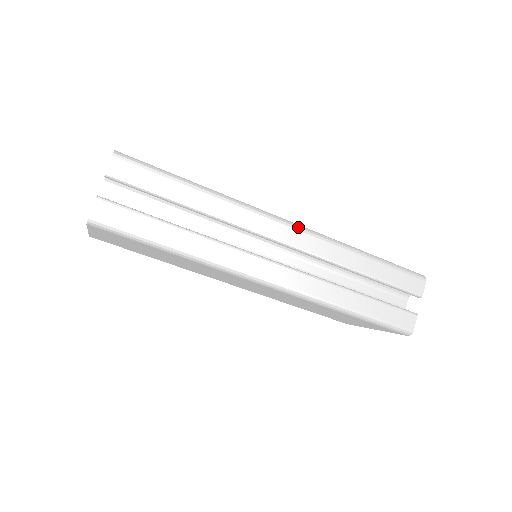
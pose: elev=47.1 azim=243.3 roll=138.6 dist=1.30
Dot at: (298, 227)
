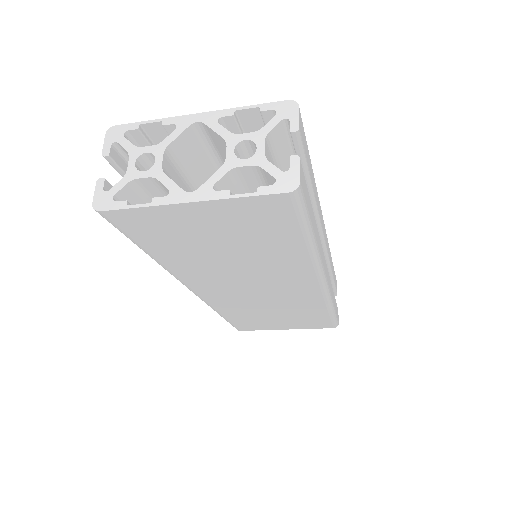
Dot at: occluded
